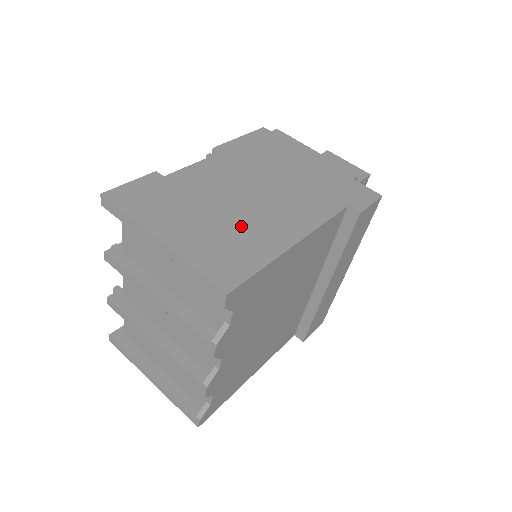
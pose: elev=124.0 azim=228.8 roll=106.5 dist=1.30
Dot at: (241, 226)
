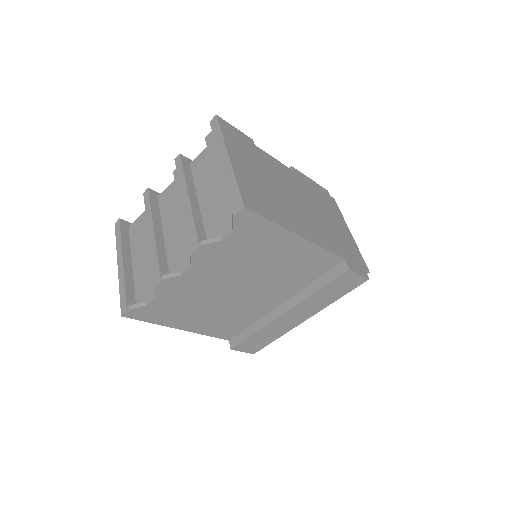
Dot at: (277, 200)
